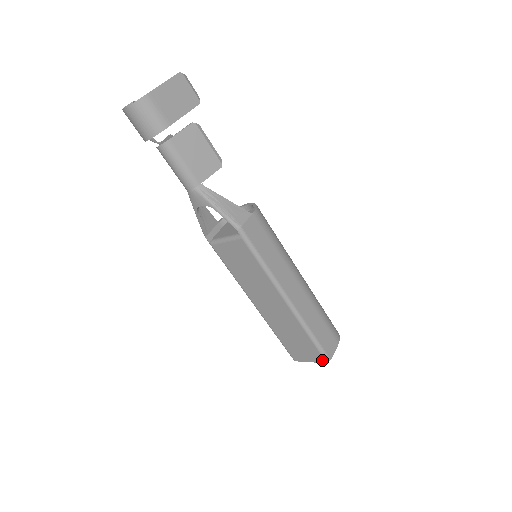
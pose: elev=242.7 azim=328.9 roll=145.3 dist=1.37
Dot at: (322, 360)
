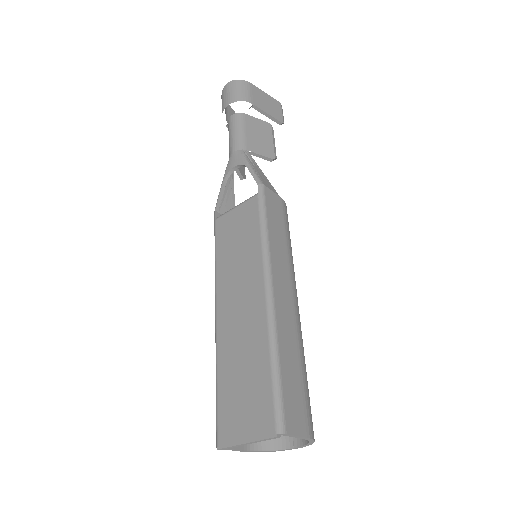
Dot at: (270, 428)
